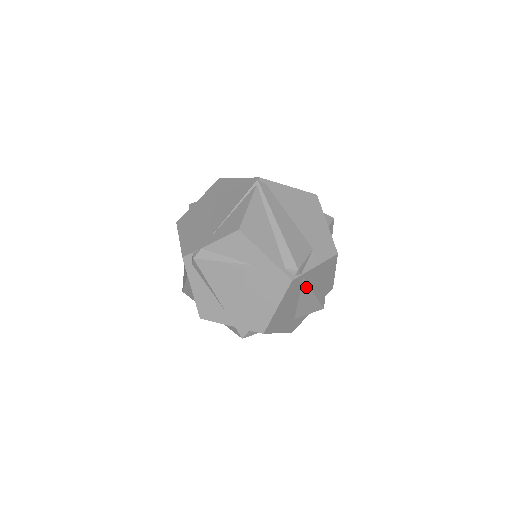
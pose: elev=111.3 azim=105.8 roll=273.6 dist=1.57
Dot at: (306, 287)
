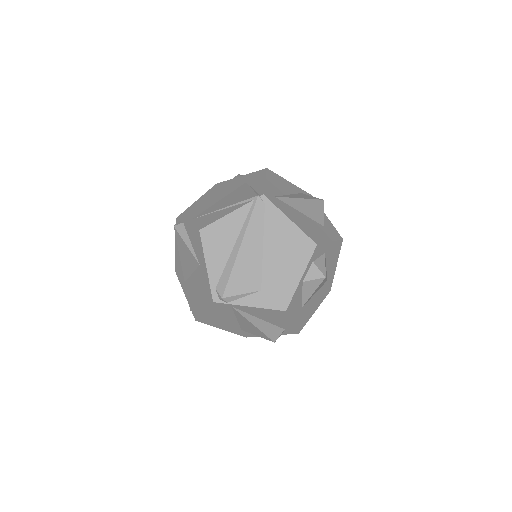
Dot at: (241, 315)
